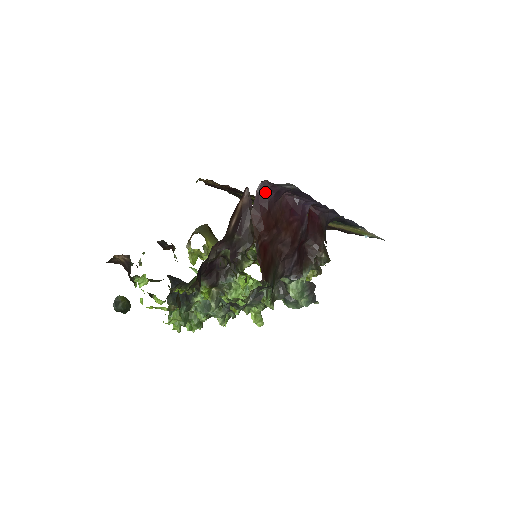
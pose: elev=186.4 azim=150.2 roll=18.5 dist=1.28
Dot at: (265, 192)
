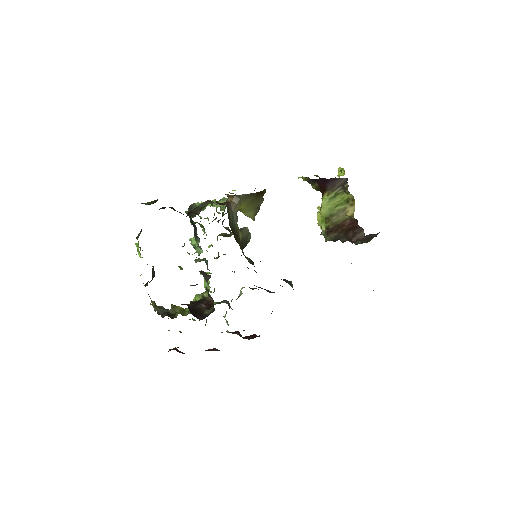
Dot at: occluded
